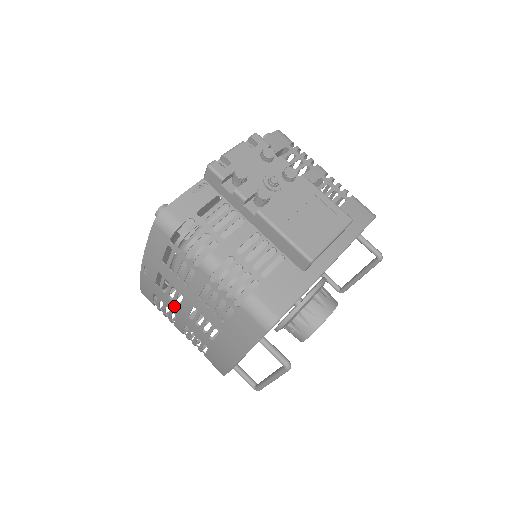
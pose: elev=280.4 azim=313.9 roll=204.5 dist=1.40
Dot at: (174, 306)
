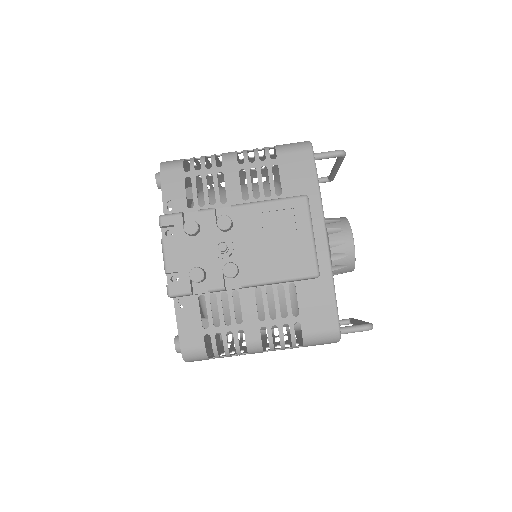
Dot at: occluded
